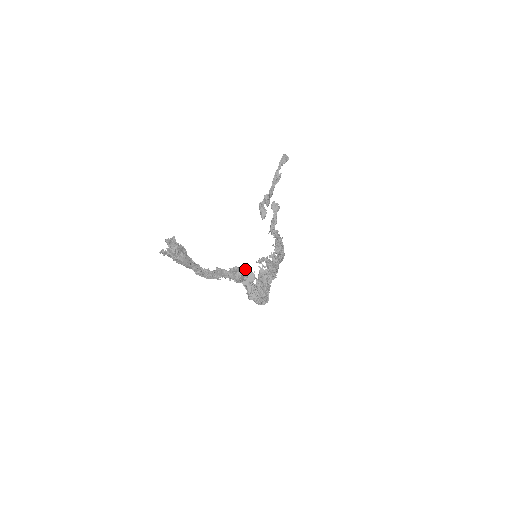
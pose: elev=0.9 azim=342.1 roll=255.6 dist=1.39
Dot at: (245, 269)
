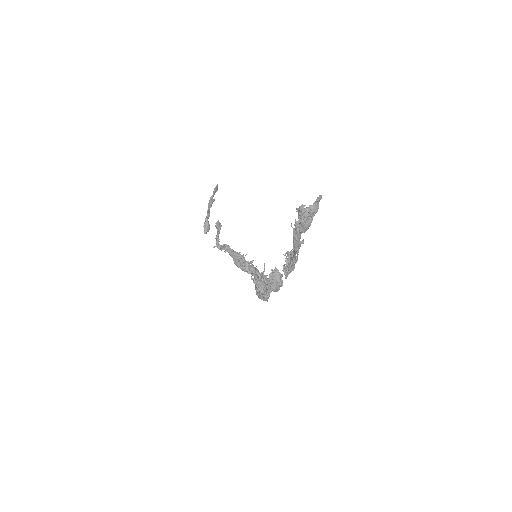
Dot at: (297, 256)
